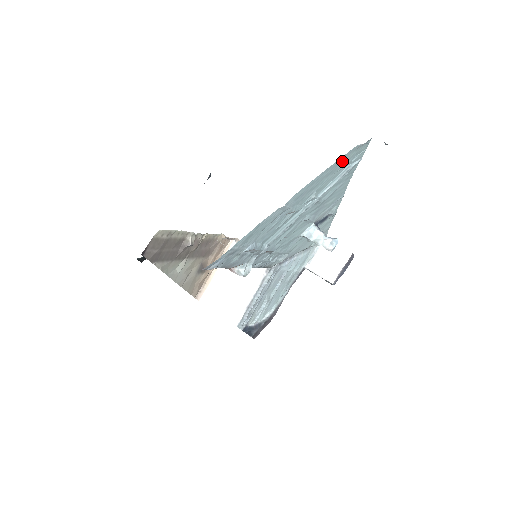
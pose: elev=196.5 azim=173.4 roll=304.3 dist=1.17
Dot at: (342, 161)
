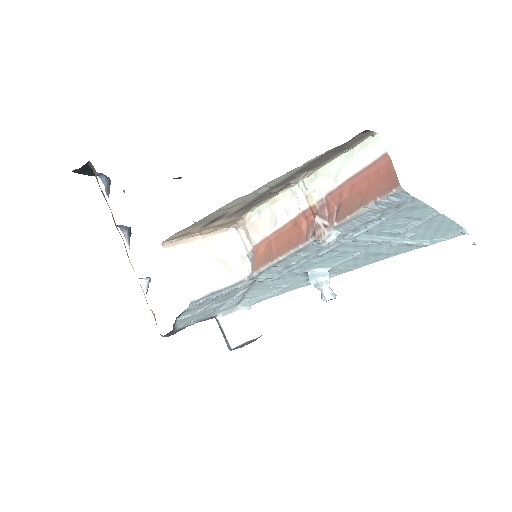
Dot at: (448, 230)
